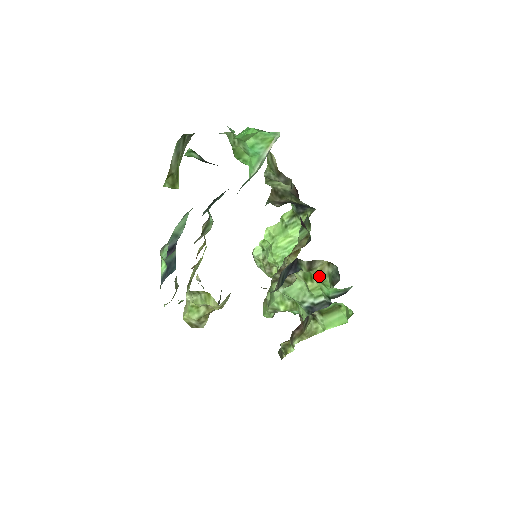
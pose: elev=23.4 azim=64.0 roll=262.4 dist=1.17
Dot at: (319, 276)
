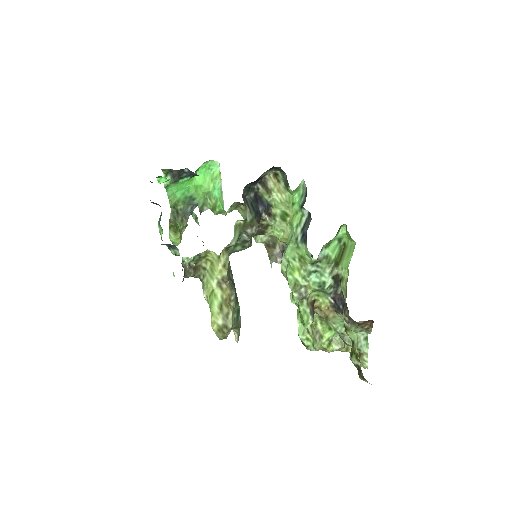
Dot at: (284, 200)
